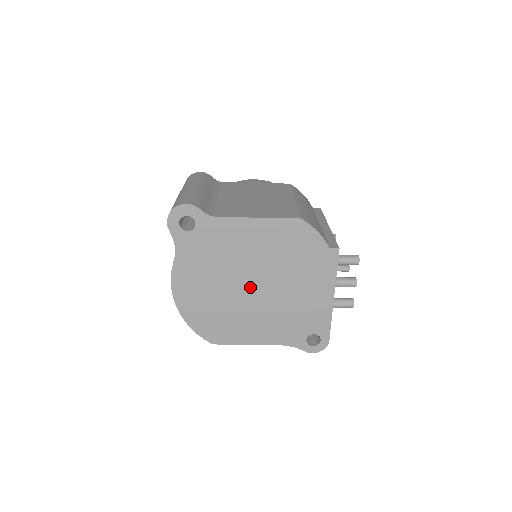
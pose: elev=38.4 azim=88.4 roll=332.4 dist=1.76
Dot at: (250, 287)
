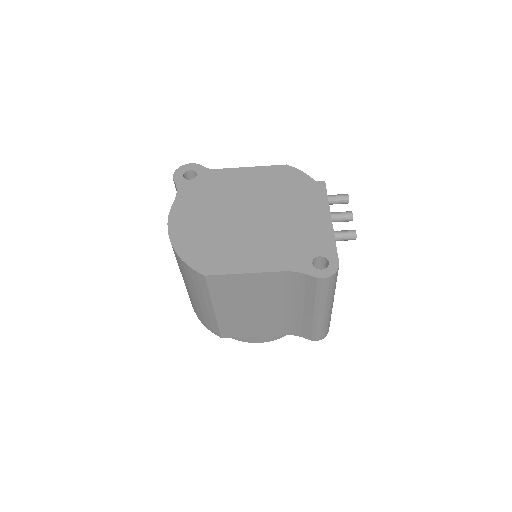
Dot at: (245, 217)
